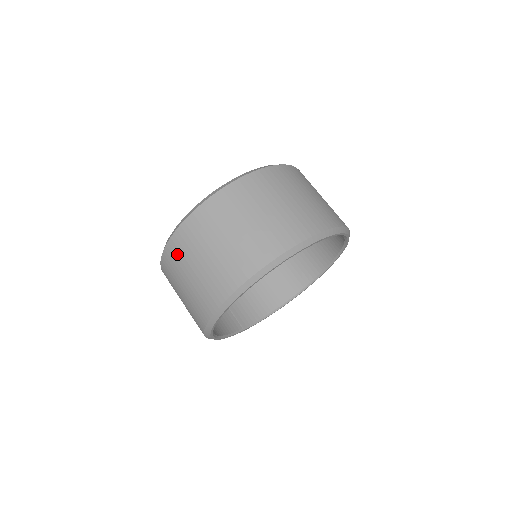
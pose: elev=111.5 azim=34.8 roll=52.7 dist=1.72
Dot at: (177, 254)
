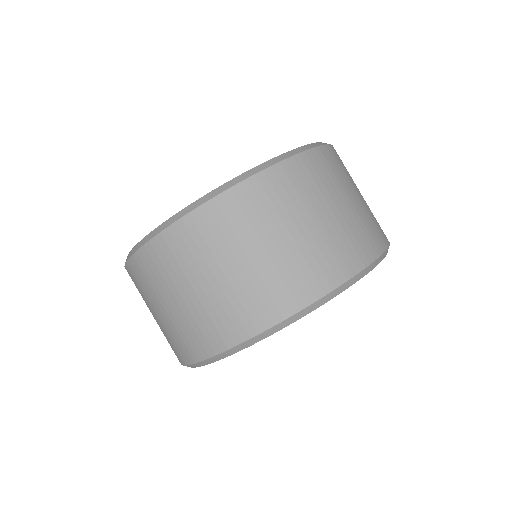
Dot at: (219, 226)
